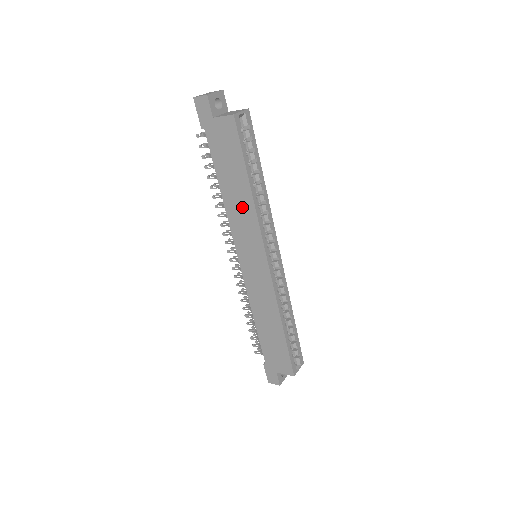
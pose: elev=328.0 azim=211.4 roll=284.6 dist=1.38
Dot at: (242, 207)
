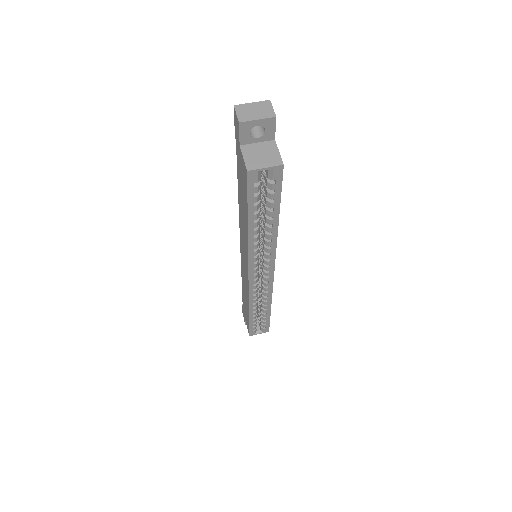
Dot at: (244, 228)
